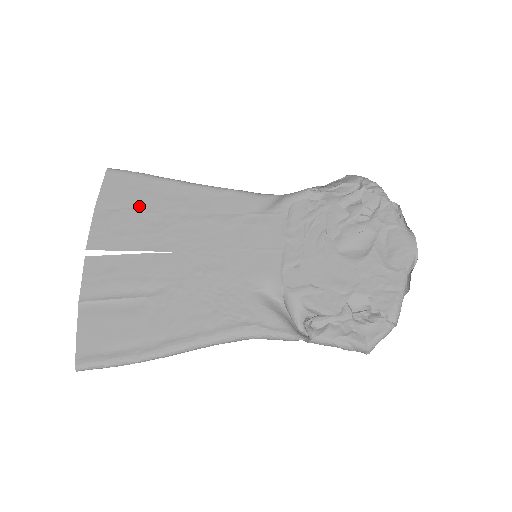
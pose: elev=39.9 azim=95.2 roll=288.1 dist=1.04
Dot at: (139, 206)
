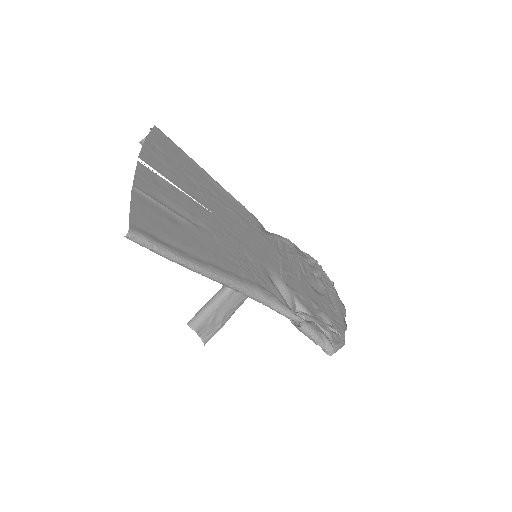
Dot at: (181, 165)
